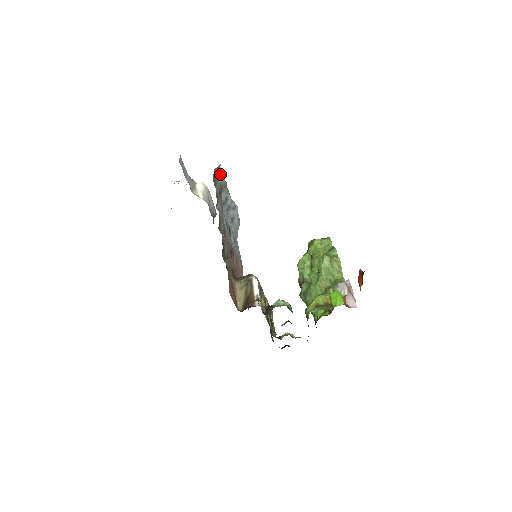
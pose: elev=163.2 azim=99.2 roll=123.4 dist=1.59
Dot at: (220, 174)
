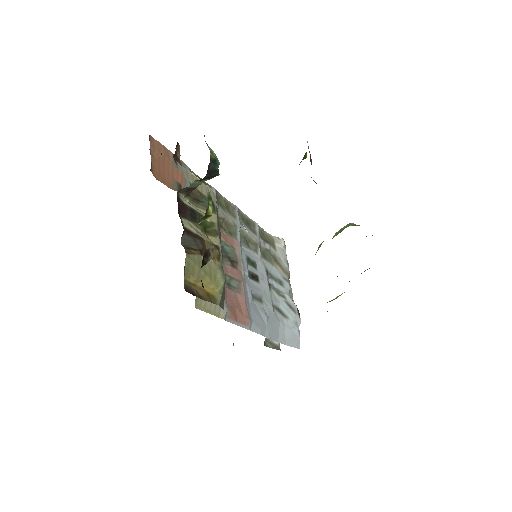
Dot at: (282, 254)
